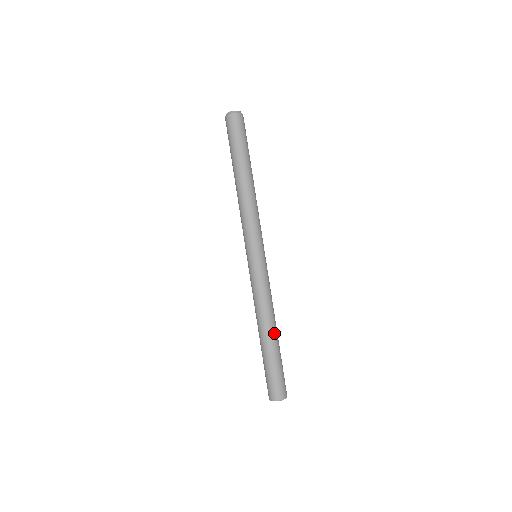
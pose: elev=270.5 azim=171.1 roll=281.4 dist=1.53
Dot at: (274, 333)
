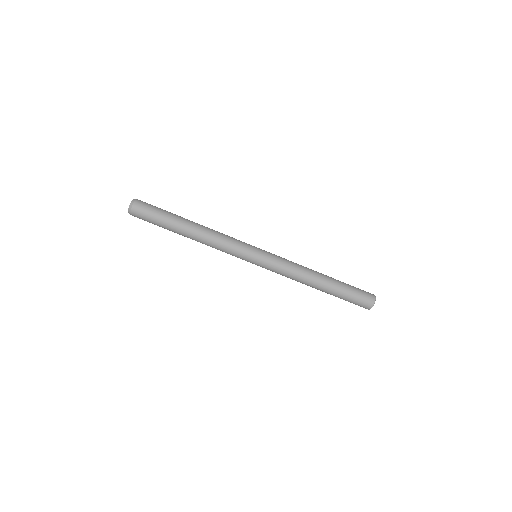
Dot at: (323, 279)
